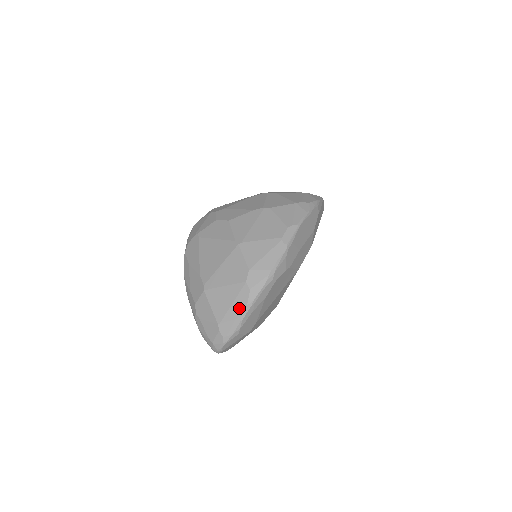
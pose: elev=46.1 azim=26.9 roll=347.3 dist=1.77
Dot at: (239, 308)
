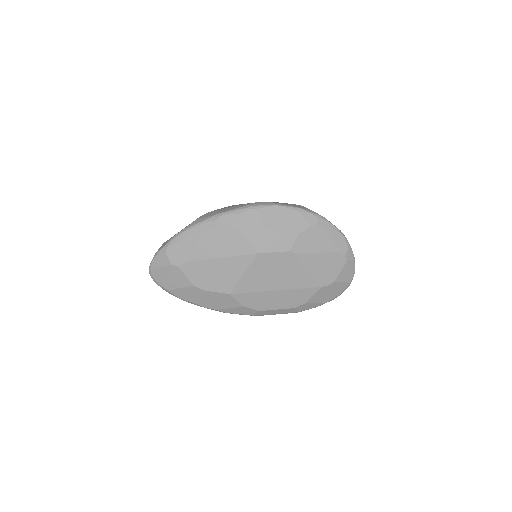
Dot at: occluded
